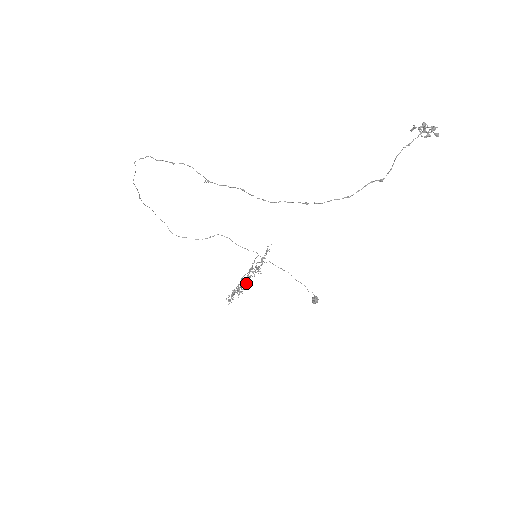
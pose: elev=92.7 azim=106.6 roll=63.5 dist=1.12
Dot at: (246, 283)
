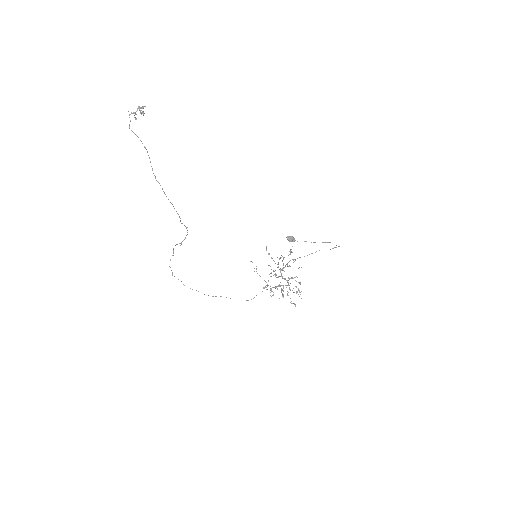
Dot at: occluded
